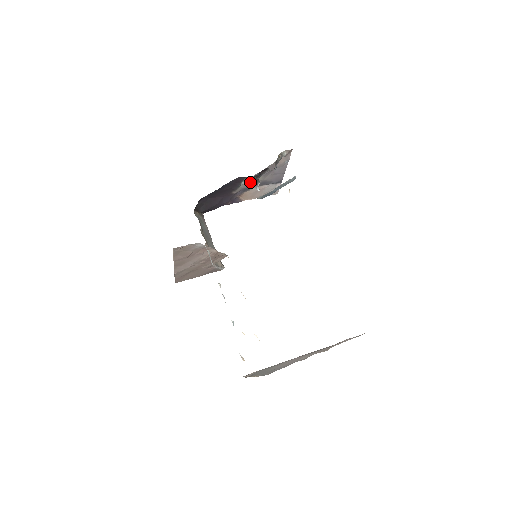
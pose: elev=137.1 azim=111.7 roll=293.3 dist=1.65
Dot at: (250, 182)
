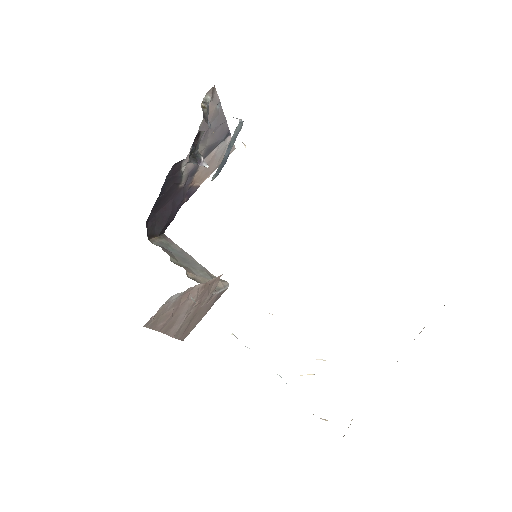
Dot at: occluded
